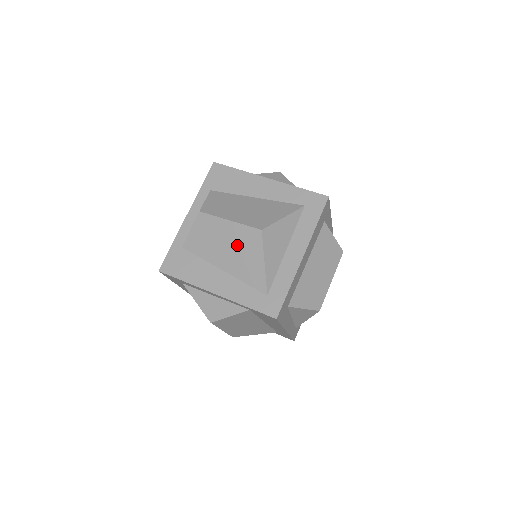
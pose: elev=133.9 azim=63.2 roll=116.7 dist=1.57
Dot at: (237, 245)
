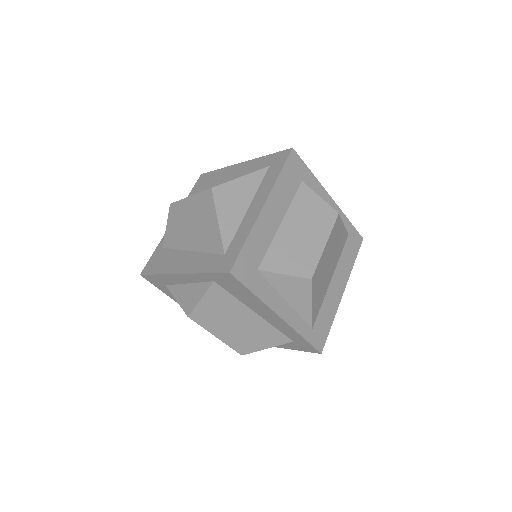
Dot at: (197, 217)
